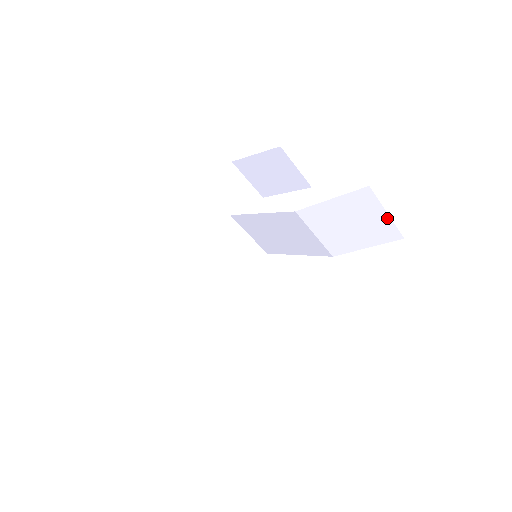
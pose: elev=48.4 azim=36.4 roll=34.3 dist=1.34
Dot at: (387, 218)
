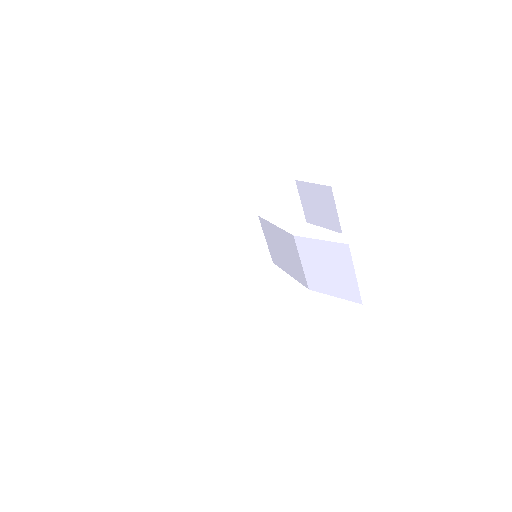
Dot at: (355, 279)
